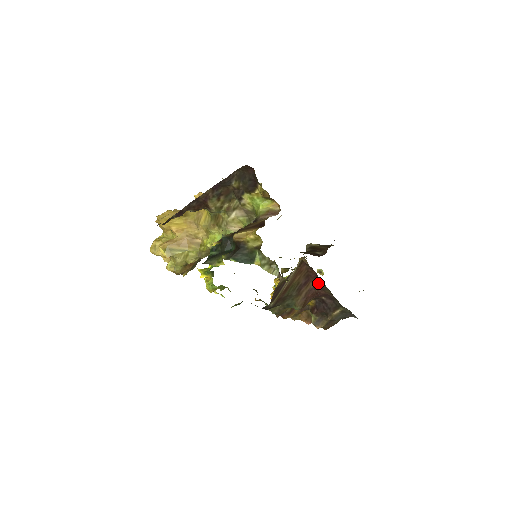
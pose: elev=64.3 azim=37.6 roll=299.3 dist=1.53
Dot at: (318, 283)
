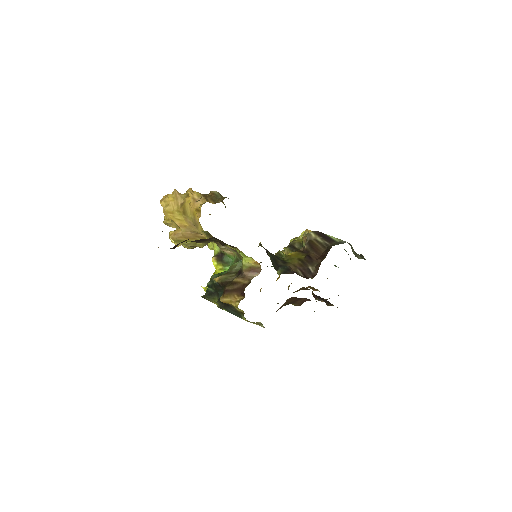
Dot at: (310, 300)
